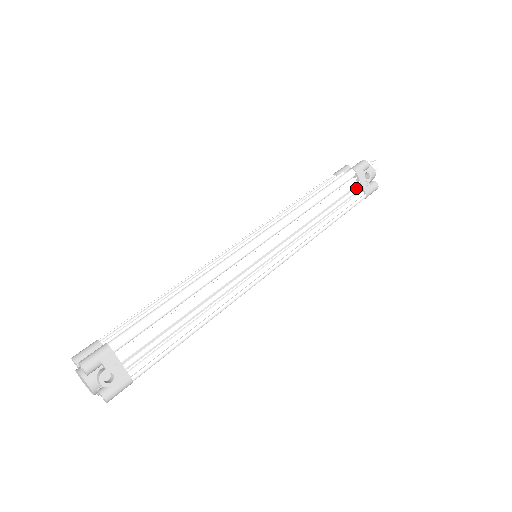
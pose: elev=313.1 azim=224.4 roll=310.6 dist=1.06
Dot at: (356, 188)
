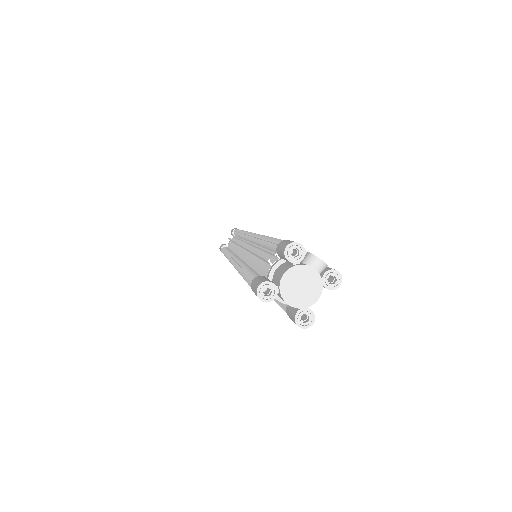
Dot at: occluded
